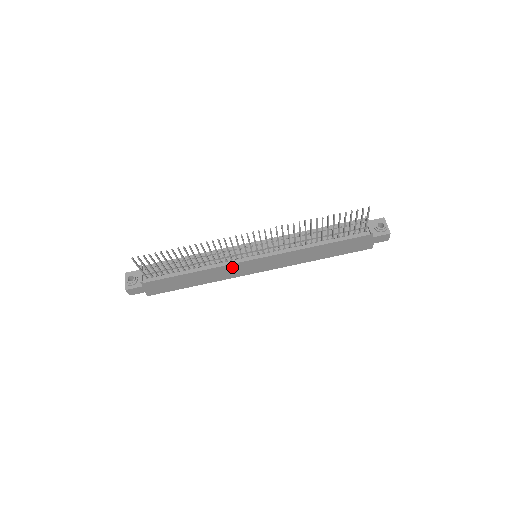
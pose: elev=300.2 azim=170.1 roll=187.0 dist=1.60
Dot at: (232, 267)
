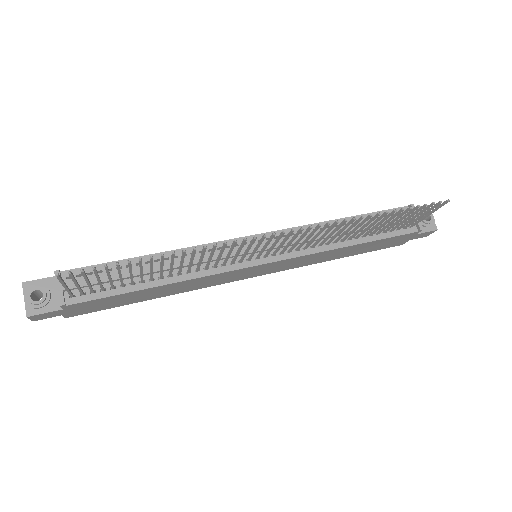
Dot at: (221, 275)
